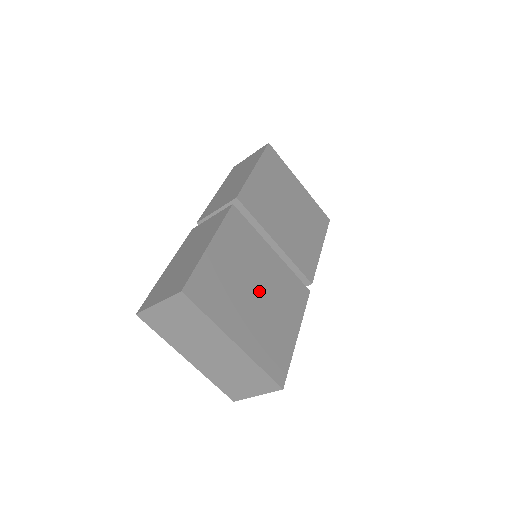
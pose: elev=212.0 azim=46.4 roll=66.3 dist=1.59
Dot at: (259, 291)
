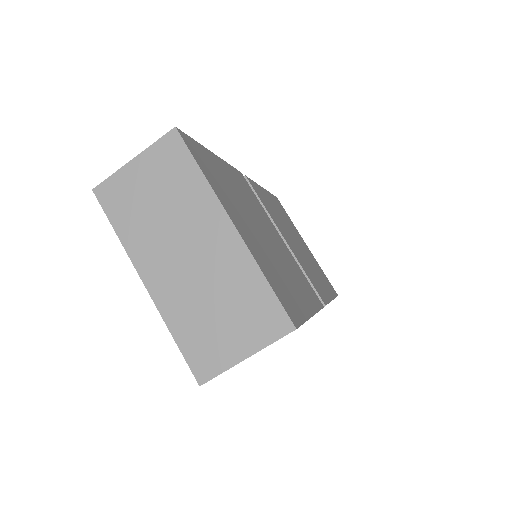
Dot at: (265, 236)
